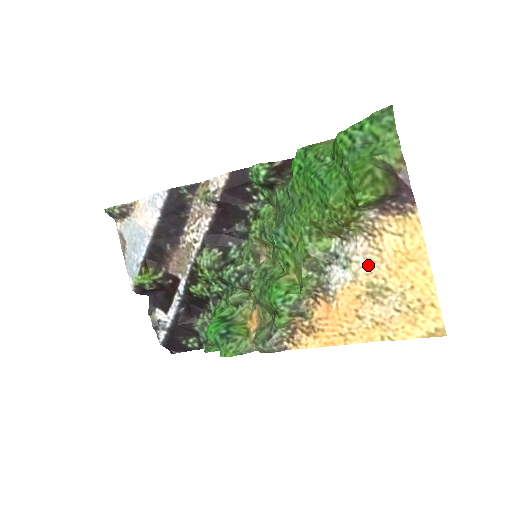
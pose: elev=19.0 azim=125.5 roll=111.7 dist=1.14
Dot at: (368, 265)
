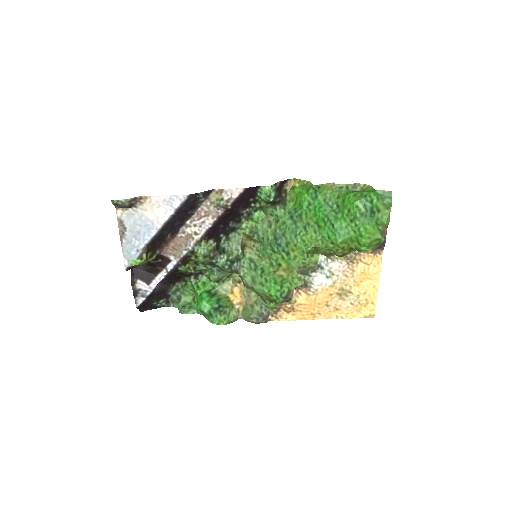
Dot at: (344, 278)
